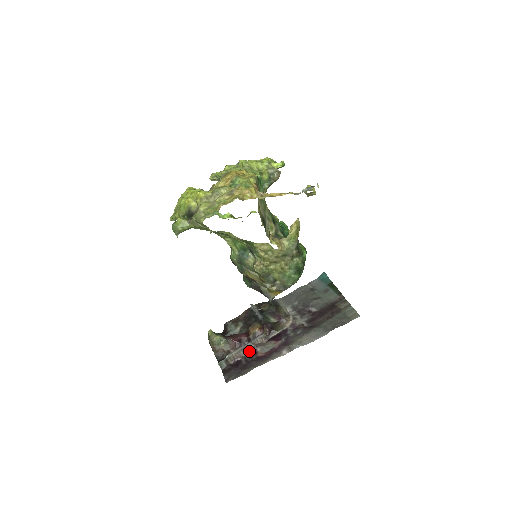
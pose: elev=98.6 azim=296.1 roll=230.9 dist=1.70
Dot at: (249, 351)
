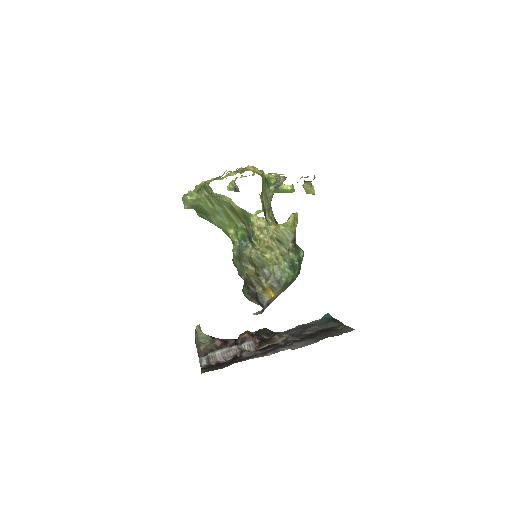
Dot at: (234, 355)
